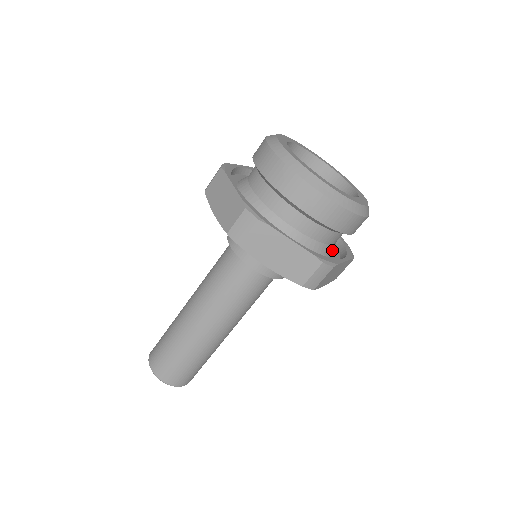
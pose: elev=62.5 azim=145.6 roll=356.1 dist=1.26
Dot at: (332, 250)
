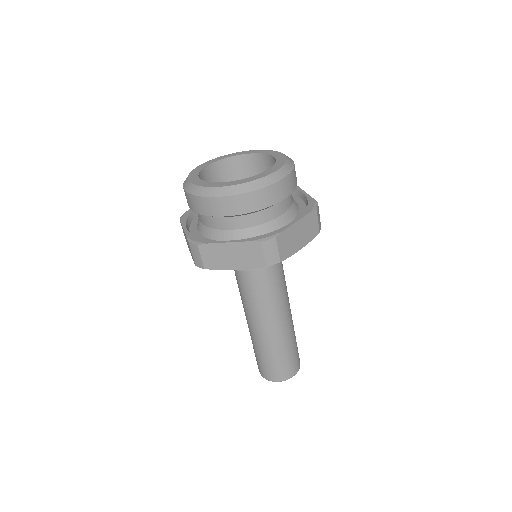
Dot at: (287, 218)
